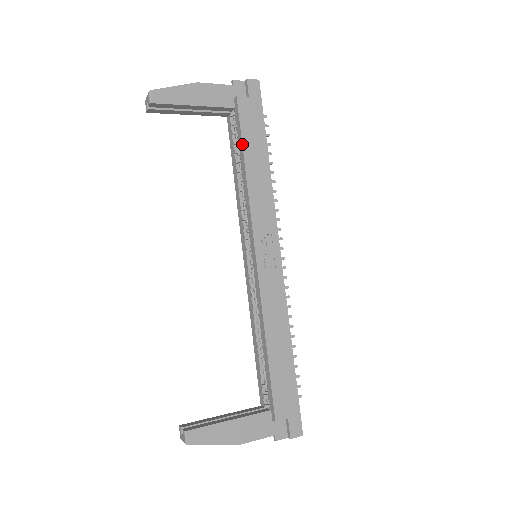
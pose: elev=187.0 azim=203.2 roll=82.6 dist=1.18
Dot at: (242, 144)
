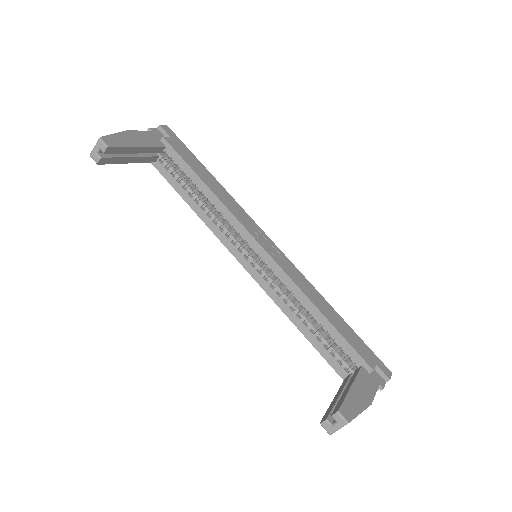
Dot at: (192, 170)
